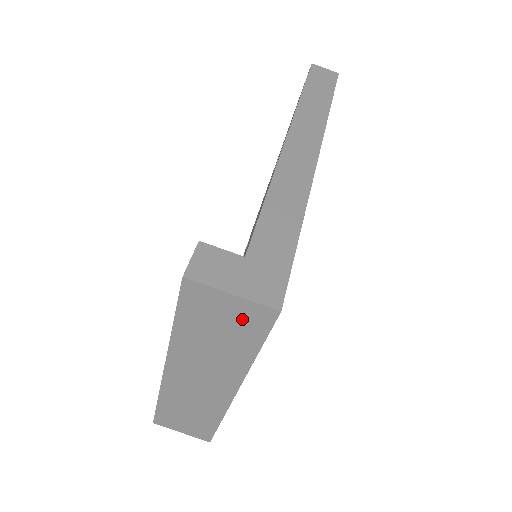
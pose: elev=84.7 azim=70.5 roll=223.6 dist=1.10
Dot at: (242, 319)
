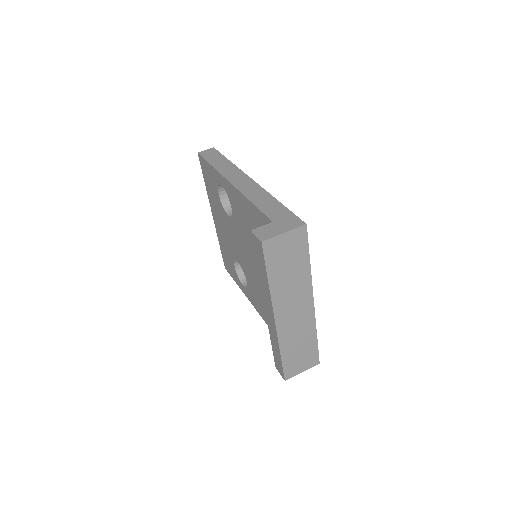
Dot at: (294, 244)
